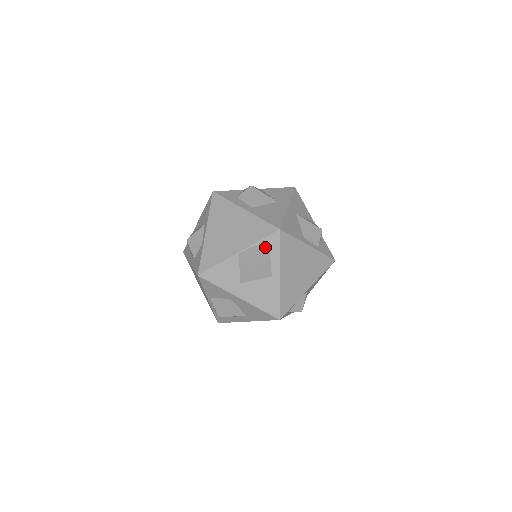
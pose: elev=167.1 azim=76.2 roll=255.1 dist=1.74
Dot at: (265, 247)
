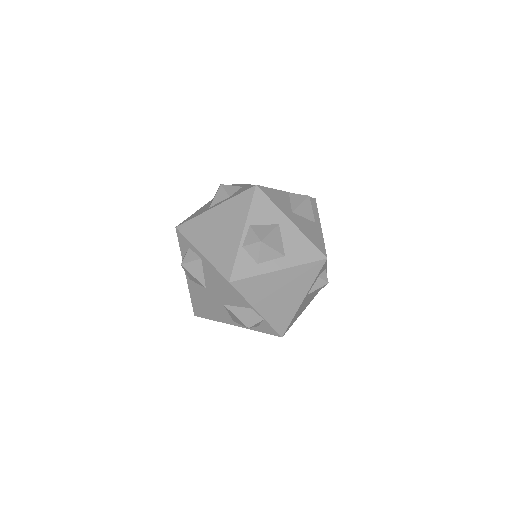
Dot at: occluded
